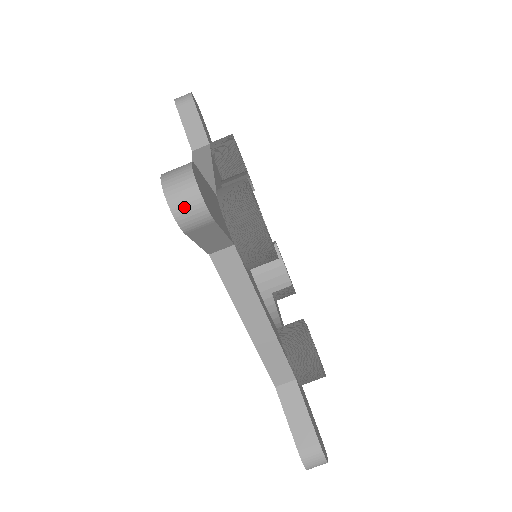
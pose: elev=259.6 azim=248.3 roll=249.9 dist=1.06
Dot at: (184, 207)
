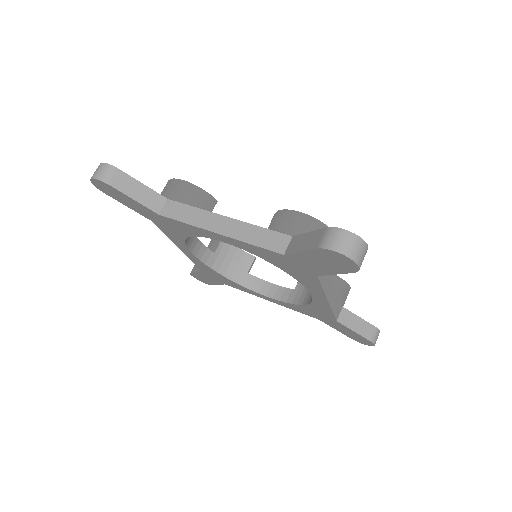
Dot at: (362, 257)
